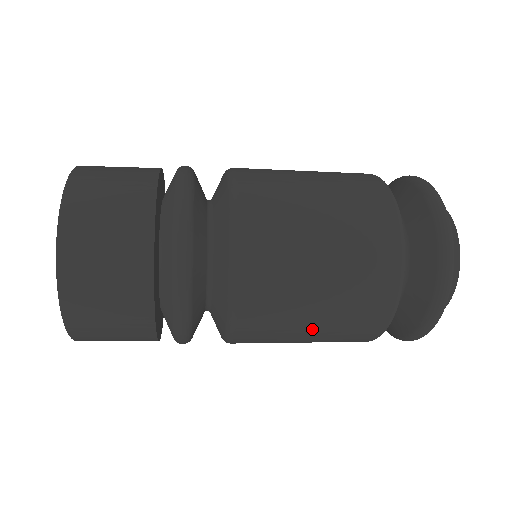
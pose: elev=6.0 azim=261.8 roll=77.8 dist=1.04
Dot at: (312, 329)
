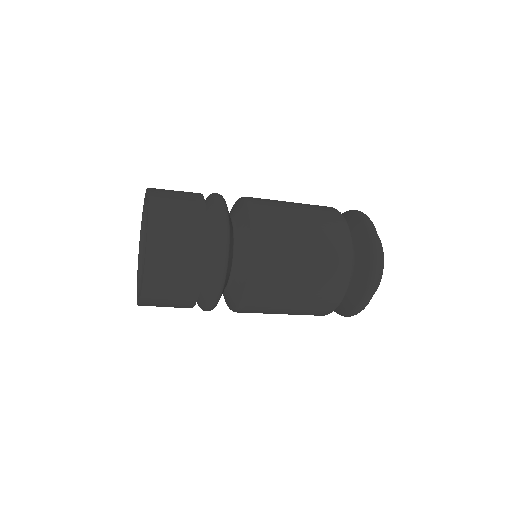
Dot at: (306, 255)
